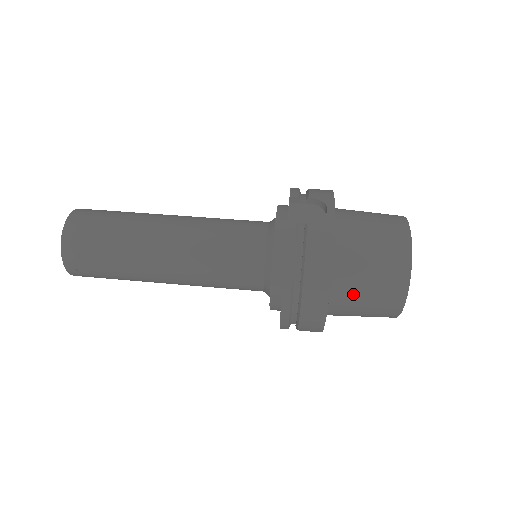
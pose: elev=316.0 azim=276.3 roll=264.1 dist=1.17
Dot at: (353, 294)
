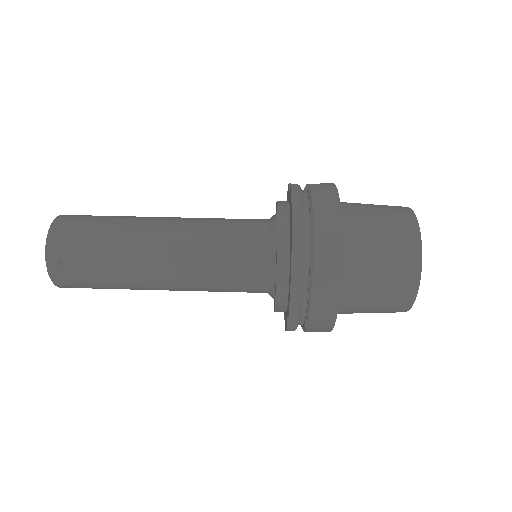
Dot at: (366, 252)
